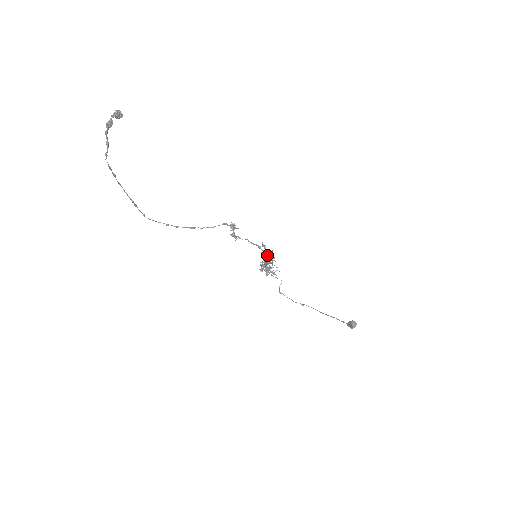
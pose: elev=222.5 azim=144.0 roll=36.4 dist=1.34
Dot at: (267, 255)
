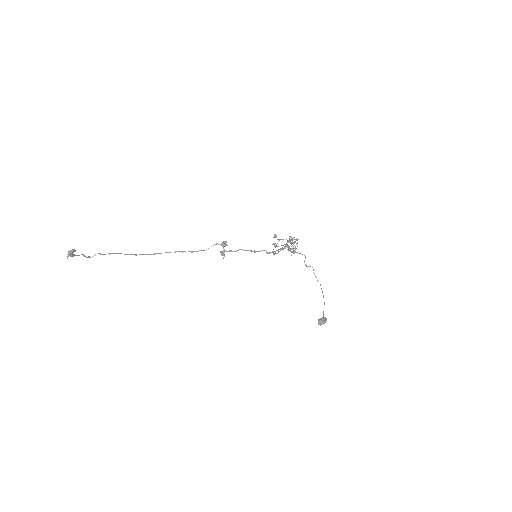
Dot at: (267, 253)
